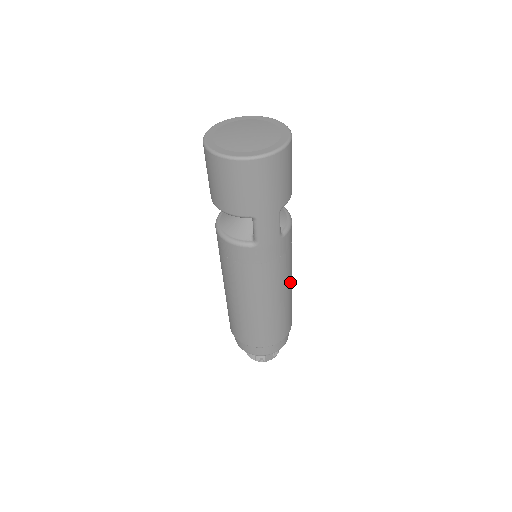
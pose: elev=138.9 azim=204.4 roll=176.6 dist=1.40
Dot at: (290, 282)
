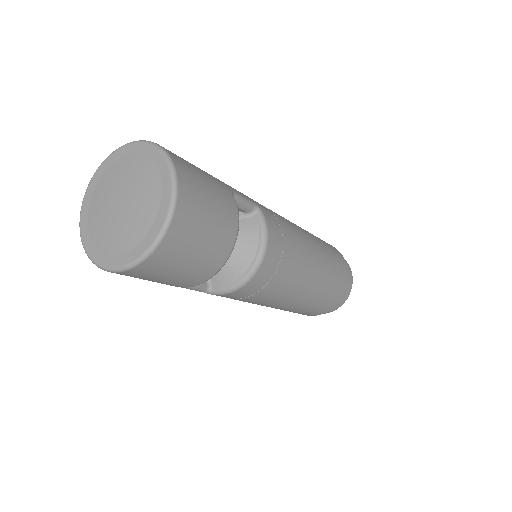
Dot at: (280, 305)
